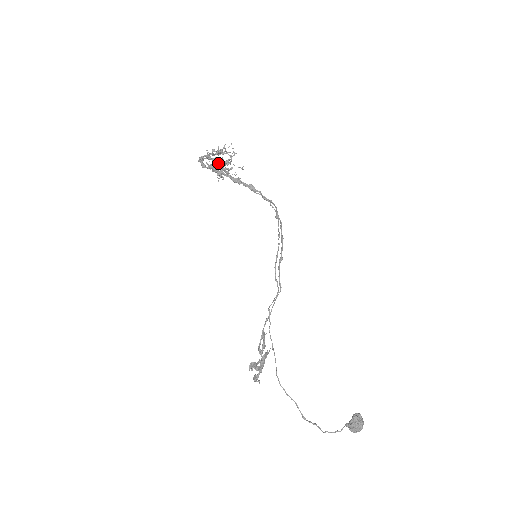
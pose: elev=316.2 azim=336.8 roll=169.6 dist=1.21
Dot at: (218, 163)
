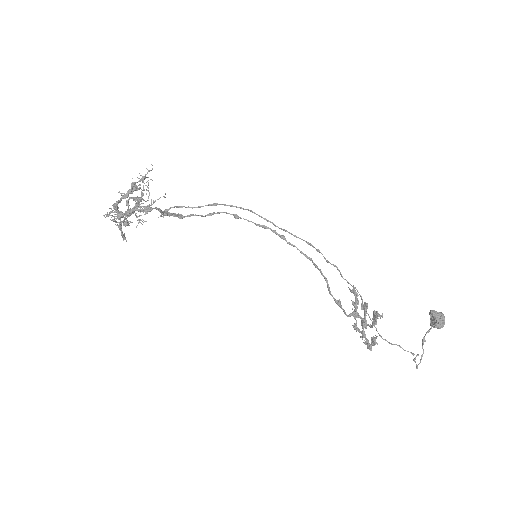
Dot at: (140, 199)
